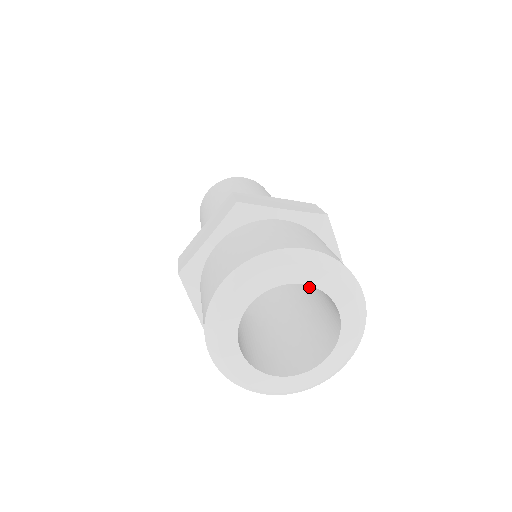
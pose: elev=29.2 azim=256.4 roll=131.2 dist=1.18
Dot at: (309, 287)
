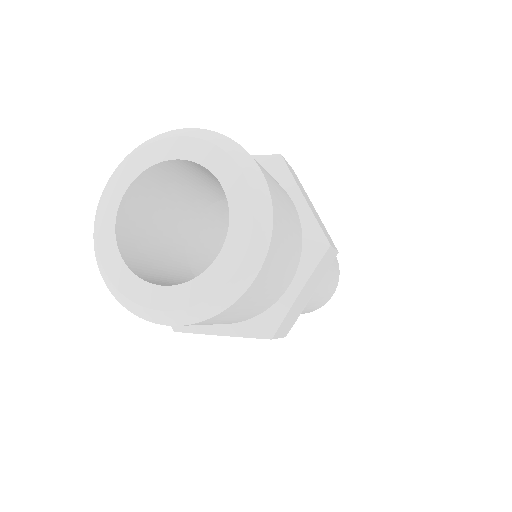
Dot at: occluded
